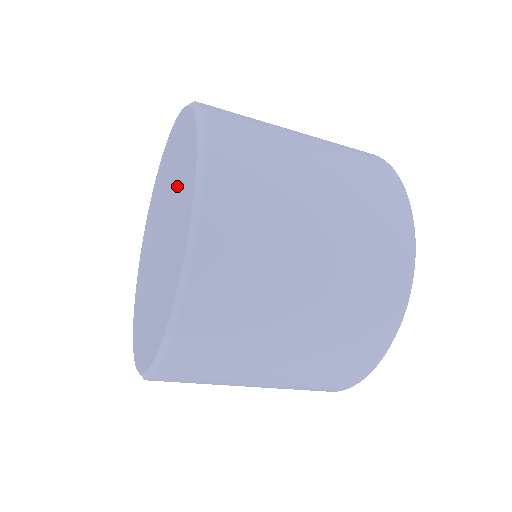
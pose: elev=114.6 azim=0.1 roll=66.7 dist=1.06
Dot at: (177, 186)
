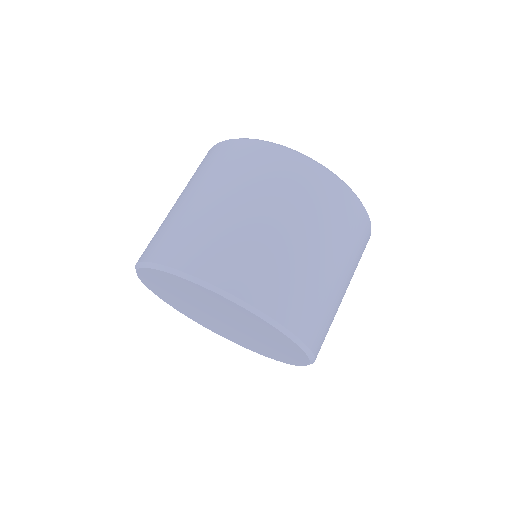
Dot at: (222, 309)
